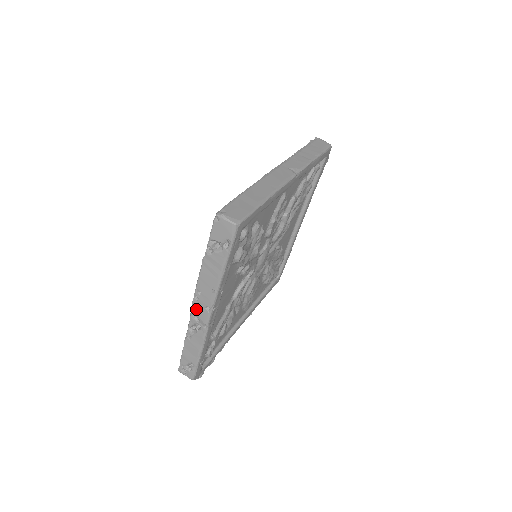
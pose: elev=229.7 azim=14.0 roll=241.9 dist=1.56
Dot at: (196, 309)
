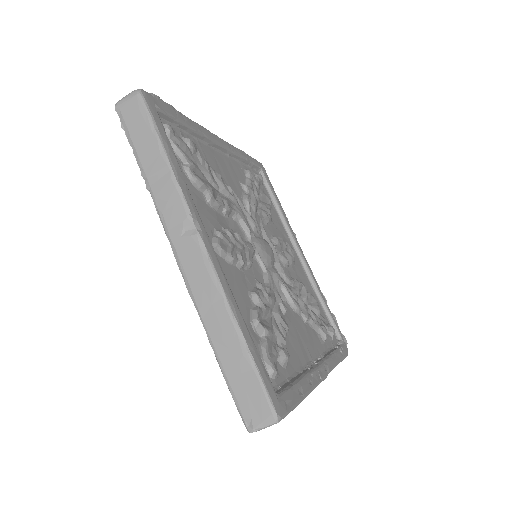
Dot at: occluded
